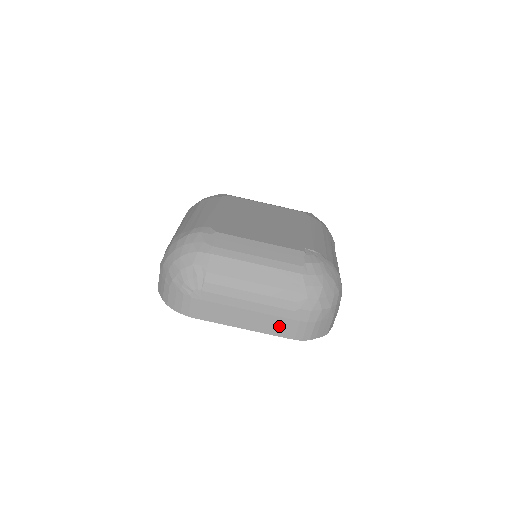
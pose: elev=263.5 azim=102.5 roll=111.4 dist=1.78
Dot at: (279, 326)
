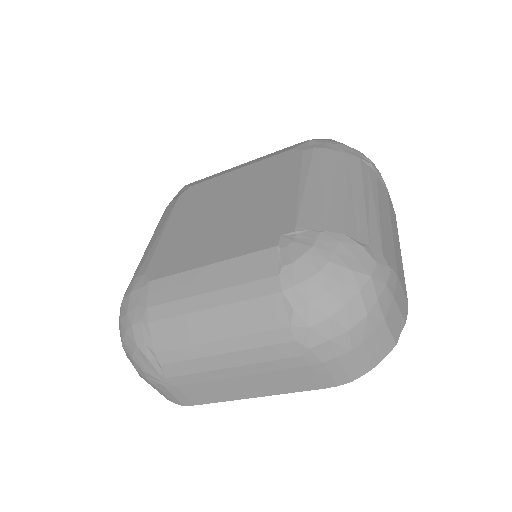
Dot at: (300, 380)
